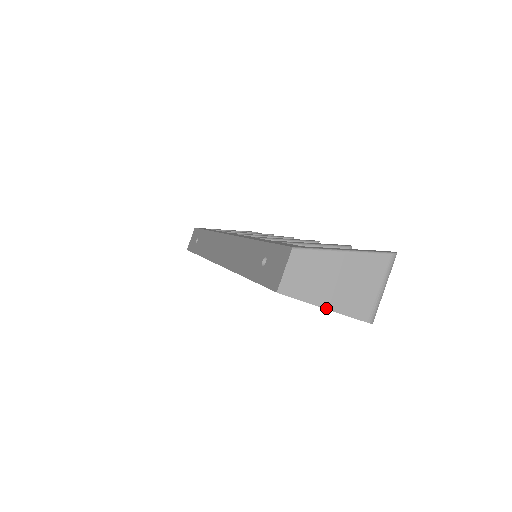
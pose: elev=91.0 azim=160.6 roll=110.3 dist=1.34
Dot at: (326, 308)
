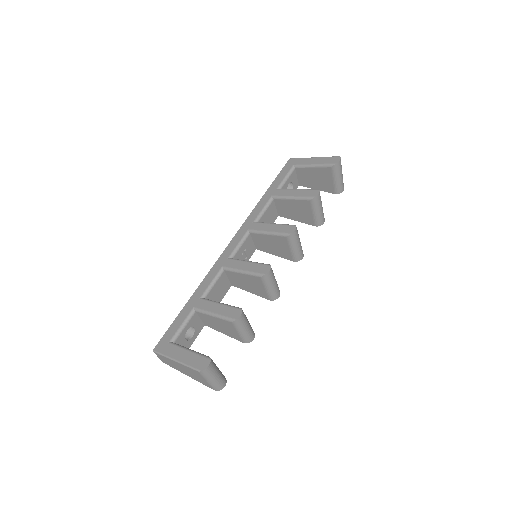
Dot at: (189, 376)
